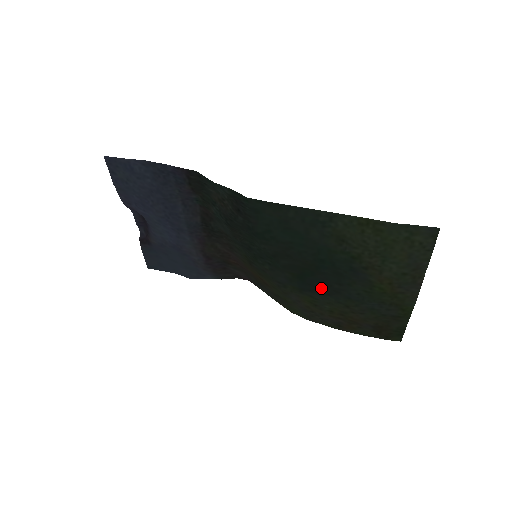
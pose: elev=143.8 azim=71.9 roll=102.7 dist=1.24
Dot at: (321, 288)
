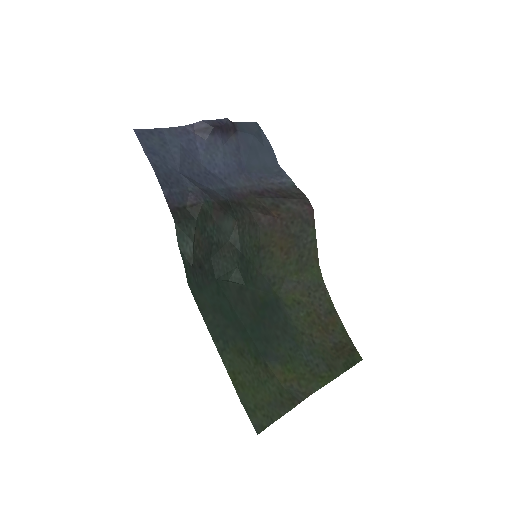
Dot at: (279, 318)
